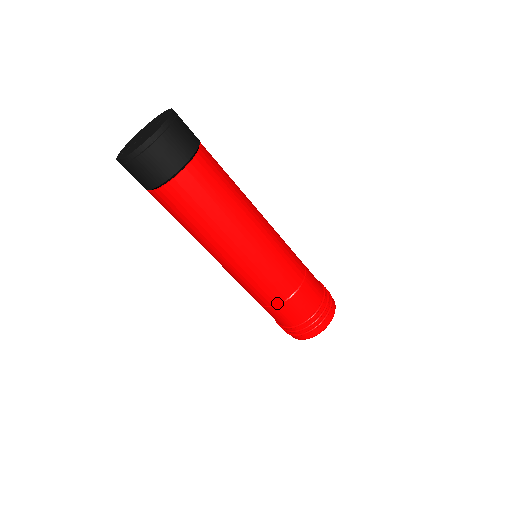
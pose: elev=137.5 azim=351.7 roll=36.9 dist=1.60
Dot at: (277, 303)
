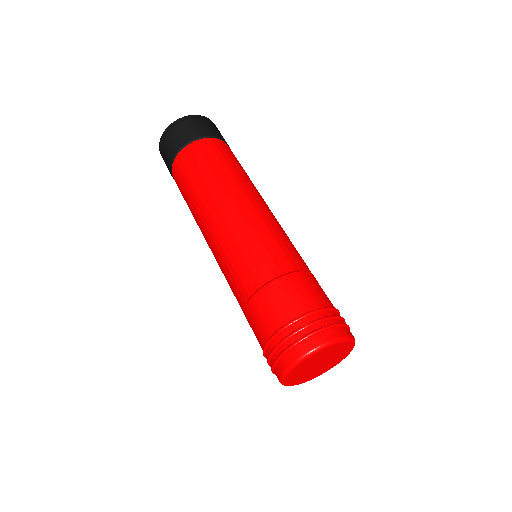
Dot at: (243, 308)
